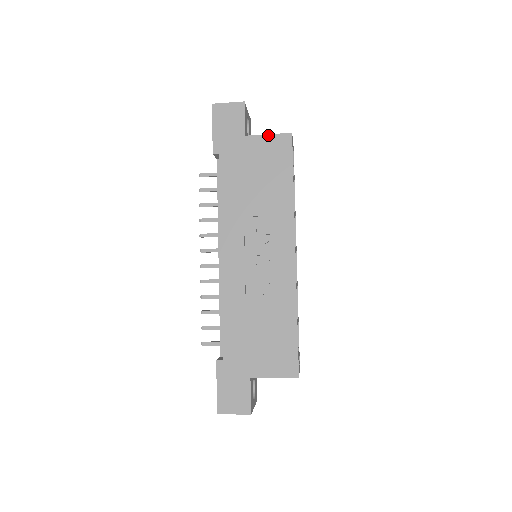
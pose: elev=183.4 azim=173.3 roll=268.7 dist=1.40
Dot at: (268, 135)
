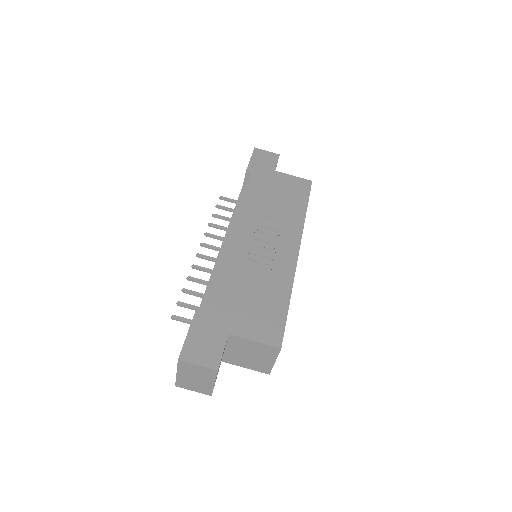
Dot at: (293, 176)
